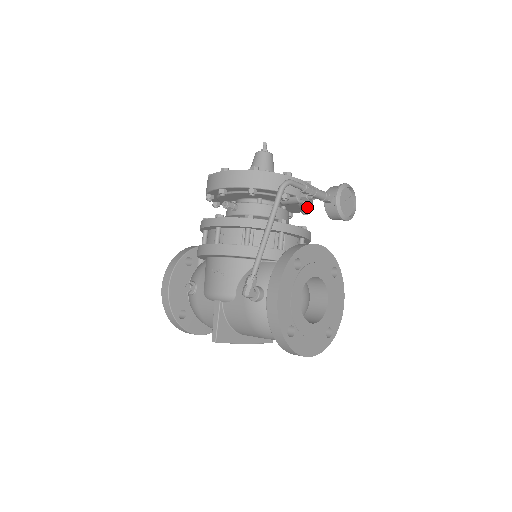
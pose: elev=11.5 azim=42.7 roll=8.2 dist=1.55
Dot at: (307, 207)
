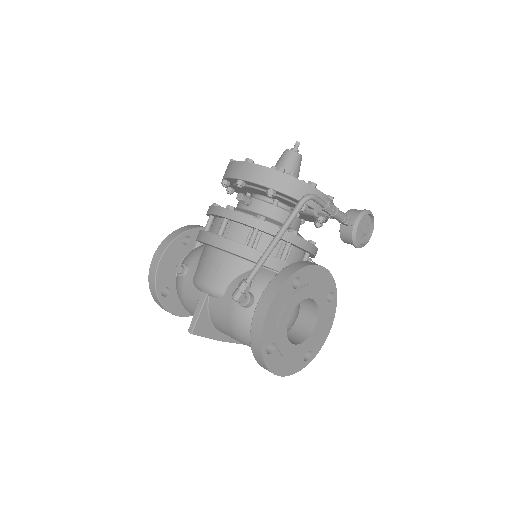
Dot at: (322, 222)
